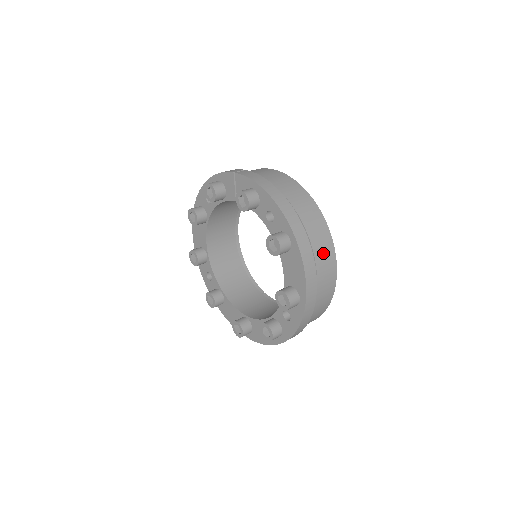
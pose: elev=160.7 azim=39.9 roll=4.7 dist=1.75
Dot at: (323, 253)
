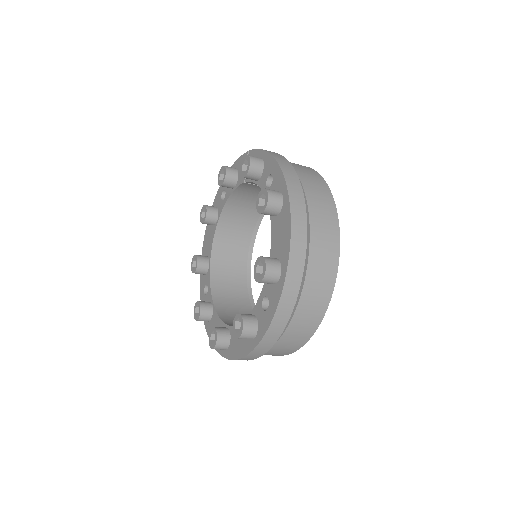
Dot at: (323, 229)
